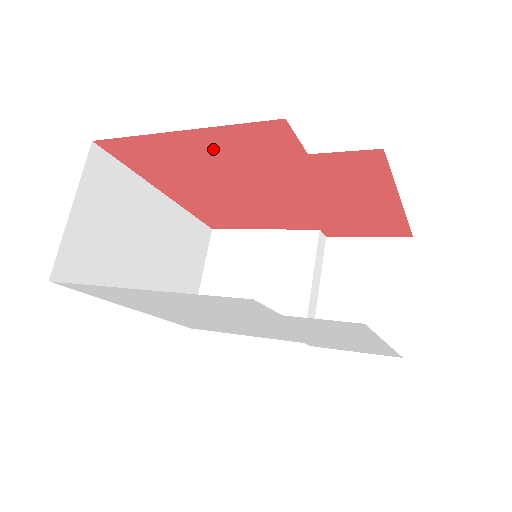
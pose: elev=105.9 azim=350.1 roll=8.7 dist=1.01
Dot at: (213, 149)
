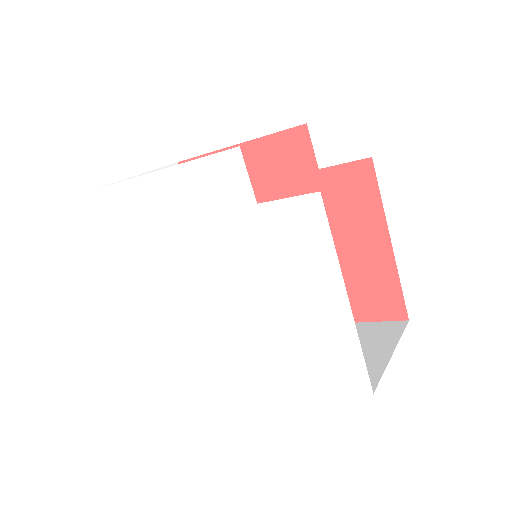
Dot at: (254, 167)
